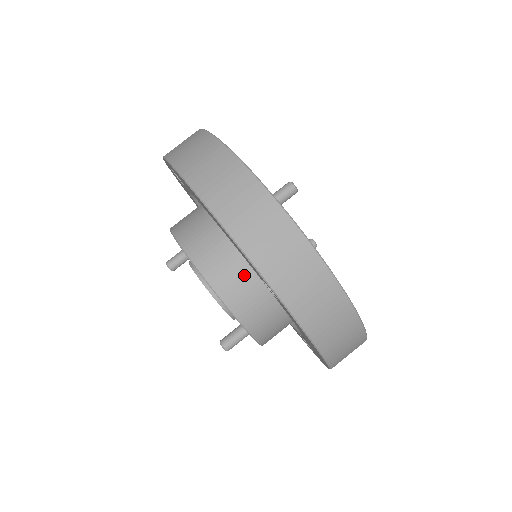
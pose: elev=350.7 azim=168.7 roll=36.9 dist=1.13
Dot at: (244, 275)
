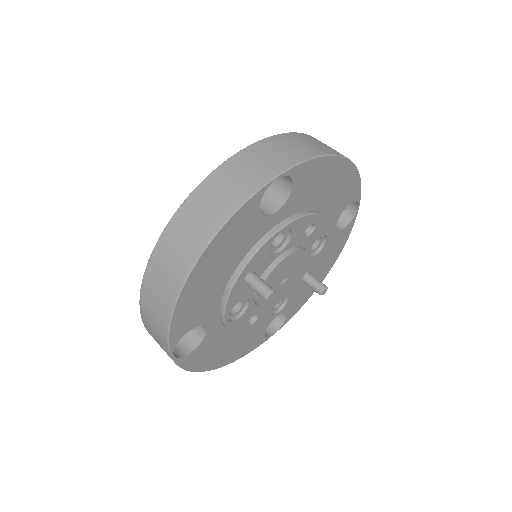
Dot at: occluded
